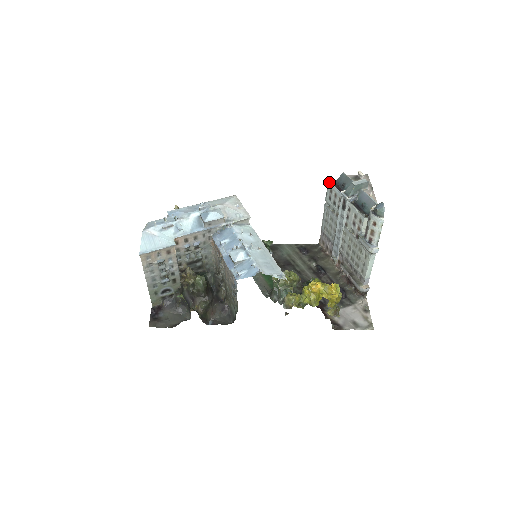
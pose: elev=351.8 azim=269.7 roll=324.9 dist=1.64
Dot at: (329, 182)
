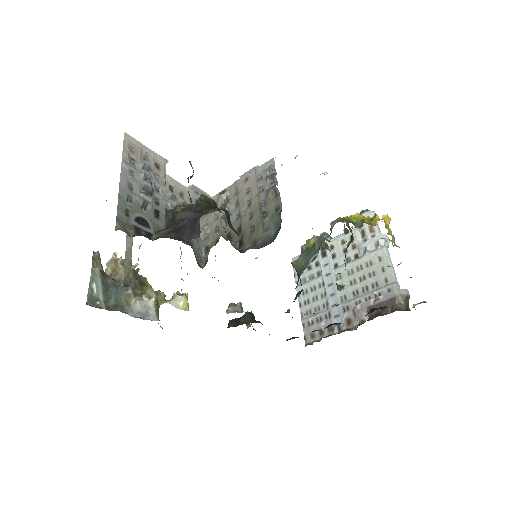
Dot at: (294, 258)
